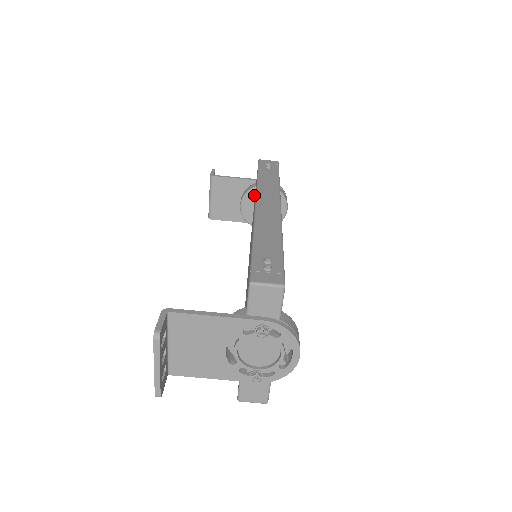
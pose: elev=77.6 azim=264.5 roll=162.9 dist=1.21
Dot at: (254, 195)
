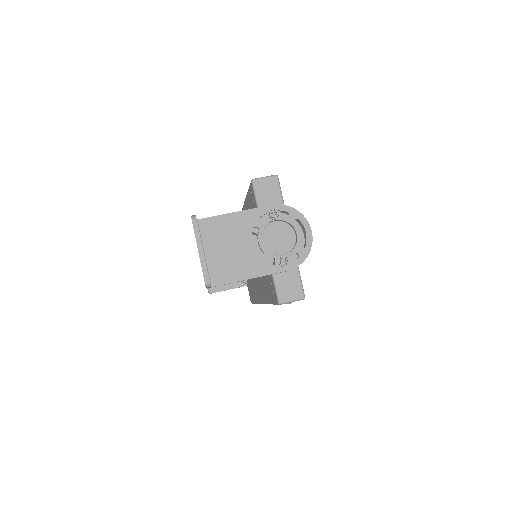
Dot at: occluded
